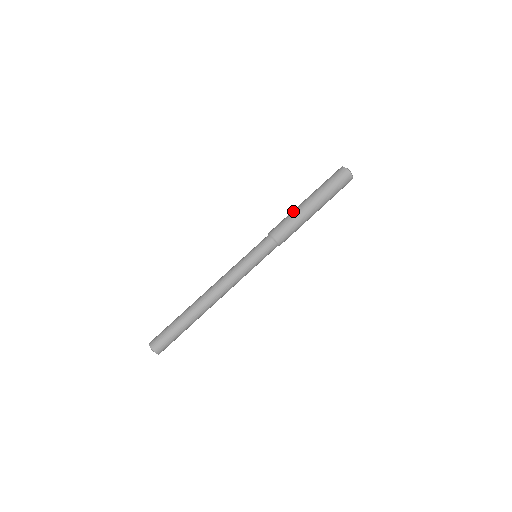
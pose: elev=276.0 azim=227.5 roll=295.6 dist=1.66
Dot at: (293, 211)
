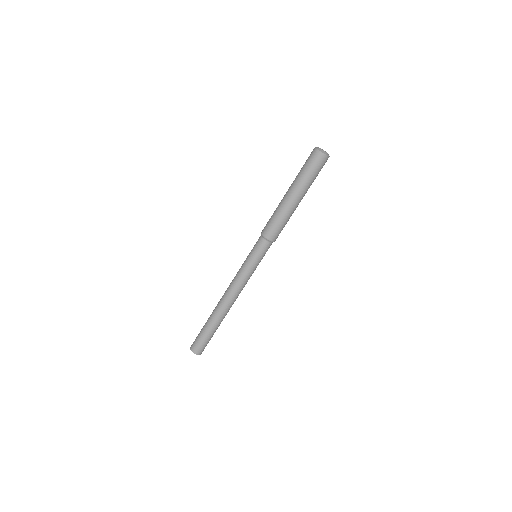
Dot at: (280, 209)
